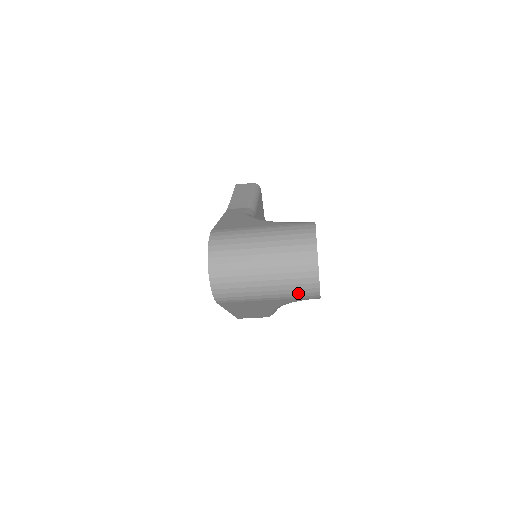
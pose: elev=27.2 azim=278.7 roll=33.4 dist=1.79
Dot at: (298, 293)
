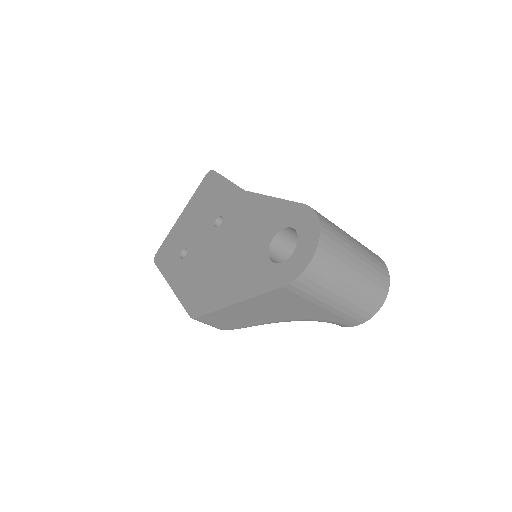
Dot at: (356, 313)
